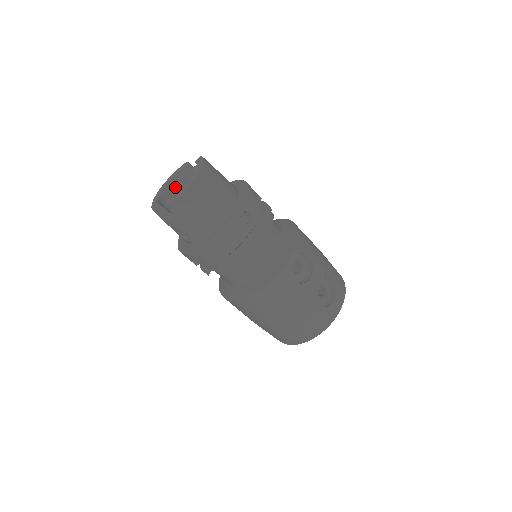
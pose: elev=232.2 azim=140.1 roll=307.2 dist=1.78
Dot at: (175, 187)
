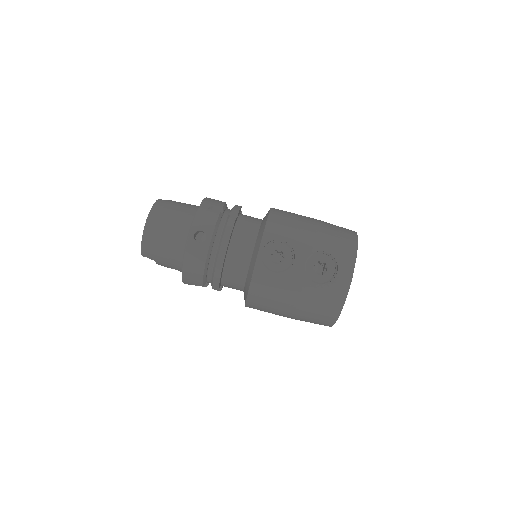
Dot at: occluded
